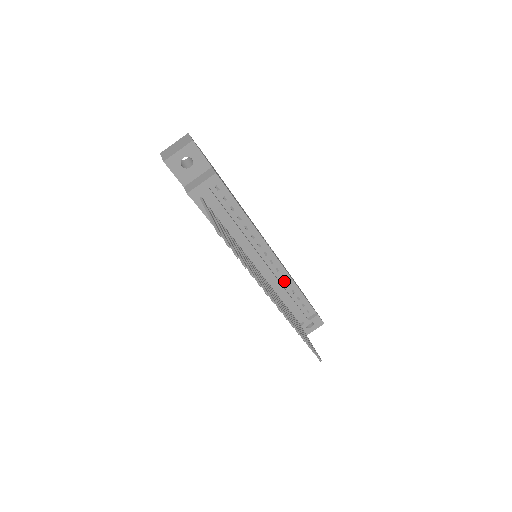
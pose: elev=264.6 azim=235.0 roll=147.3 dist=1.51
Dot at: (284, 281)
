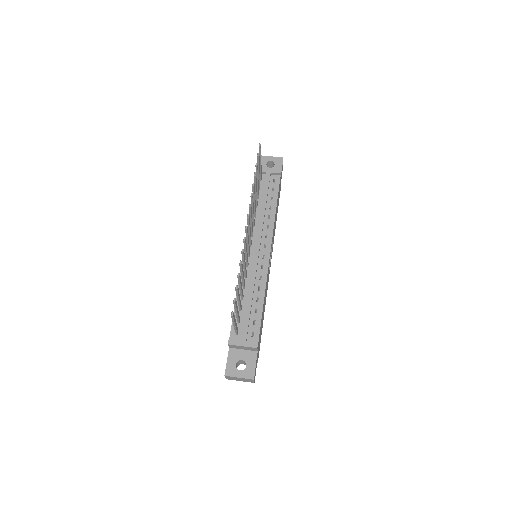
Dot at: (259, 282)
